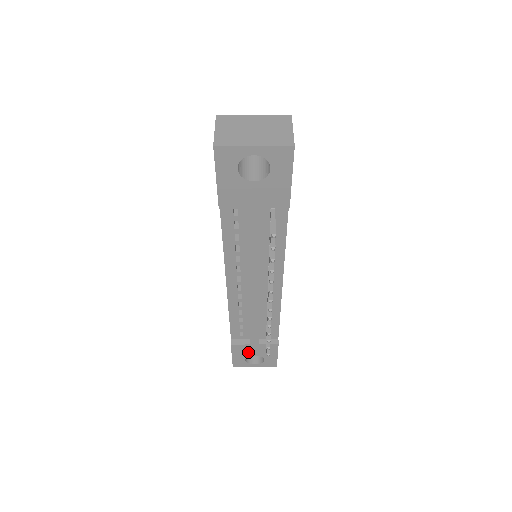
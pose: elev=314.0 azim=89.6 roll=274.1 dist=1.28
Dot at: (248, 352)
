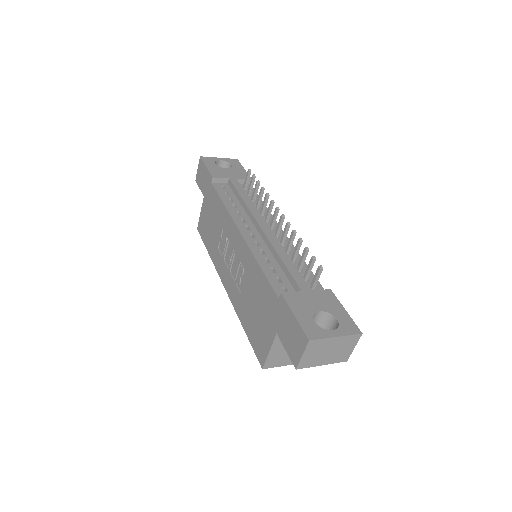
Dot at: (308, 306)
